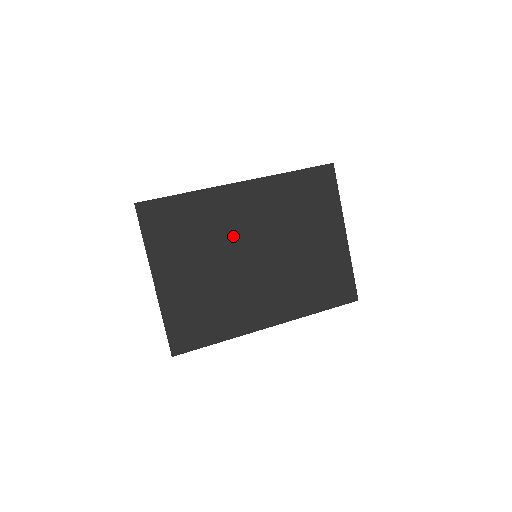
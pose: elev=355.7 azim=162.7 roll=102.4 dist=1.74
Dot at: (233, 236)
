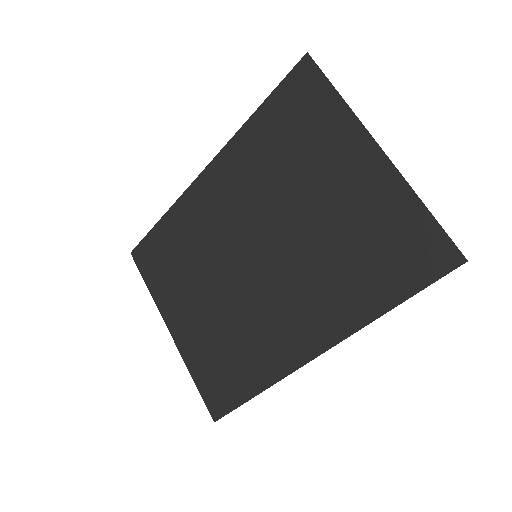
Dot at: (221, 242)
